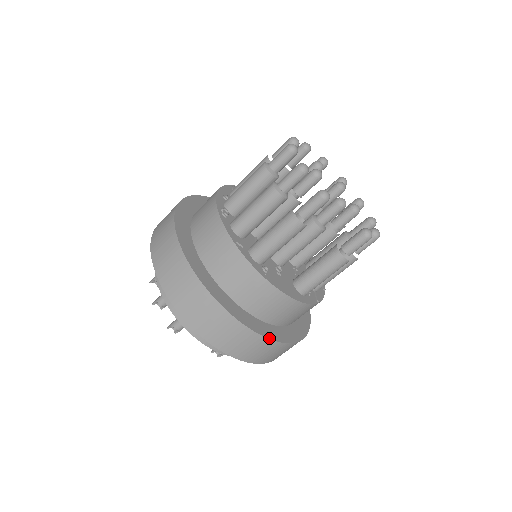
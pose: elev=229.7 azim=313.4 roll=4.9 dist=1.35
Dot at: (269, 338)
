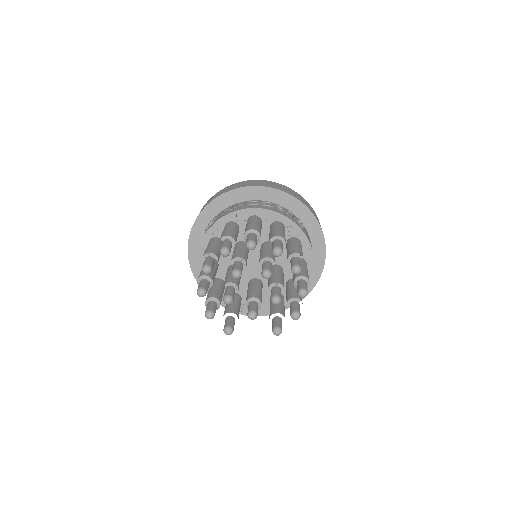
Dot at: occluded
